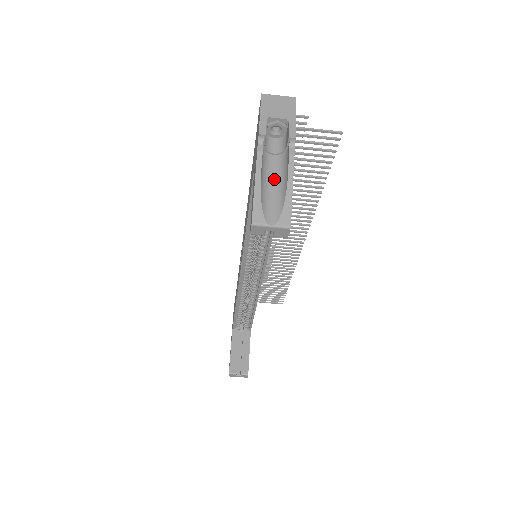
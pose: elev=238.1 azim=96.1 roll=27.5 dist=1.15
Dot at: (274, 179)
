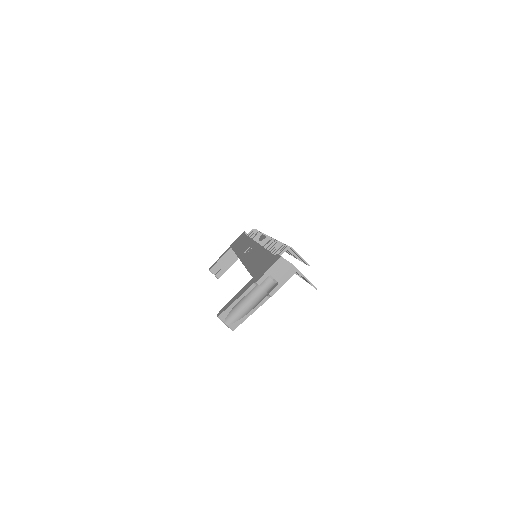
Dot at: (249, 301)
